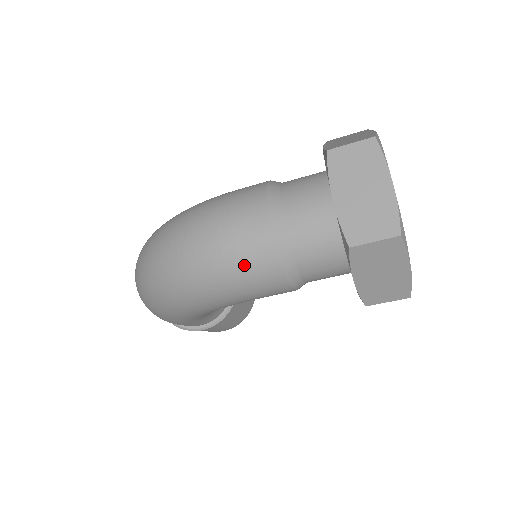
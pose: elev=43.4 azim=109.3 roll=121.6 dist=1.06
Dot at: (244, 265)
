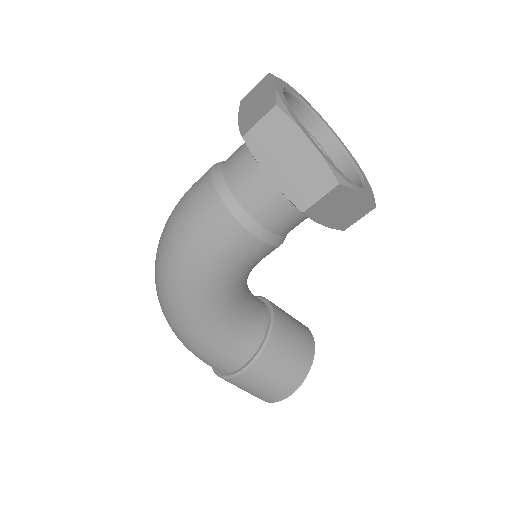
Dot at: (195, 213)
